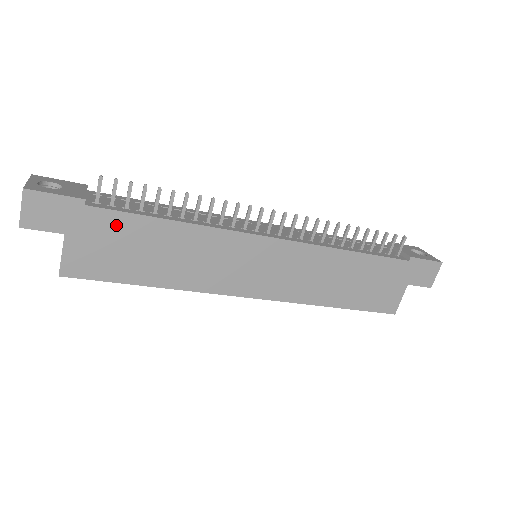
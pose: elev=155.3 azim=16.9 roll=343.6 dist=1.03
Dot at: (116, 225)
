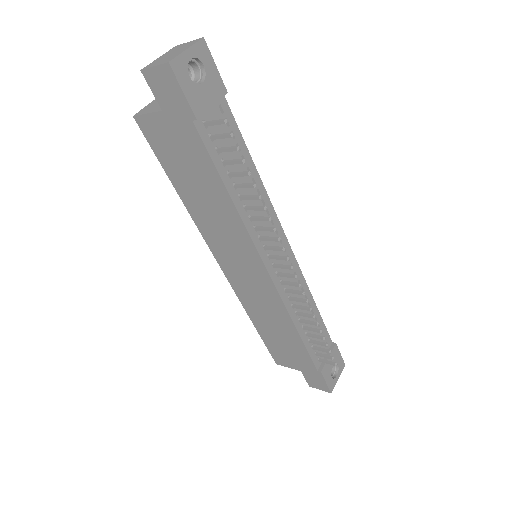
Dot at: (196, 151)
